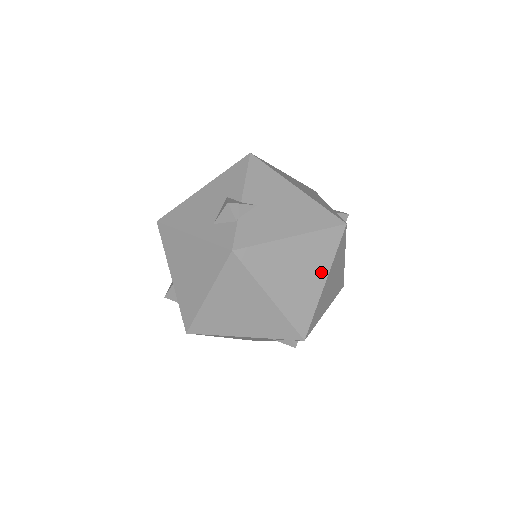
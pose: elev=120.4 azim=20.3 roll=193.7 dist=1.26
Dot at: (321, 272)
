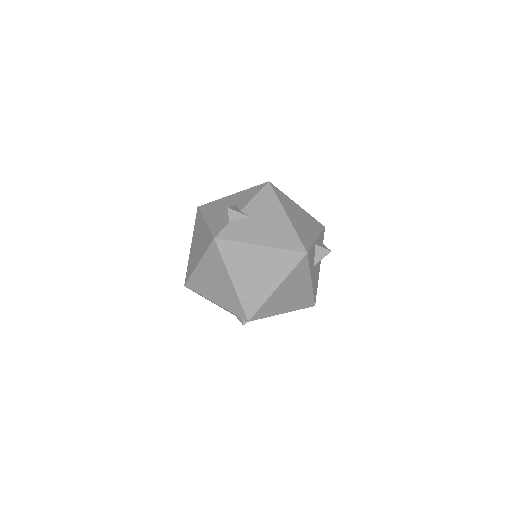
Dot at: (276, 279)
